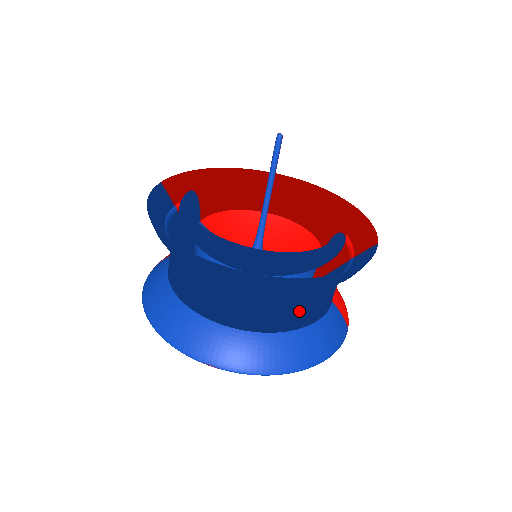
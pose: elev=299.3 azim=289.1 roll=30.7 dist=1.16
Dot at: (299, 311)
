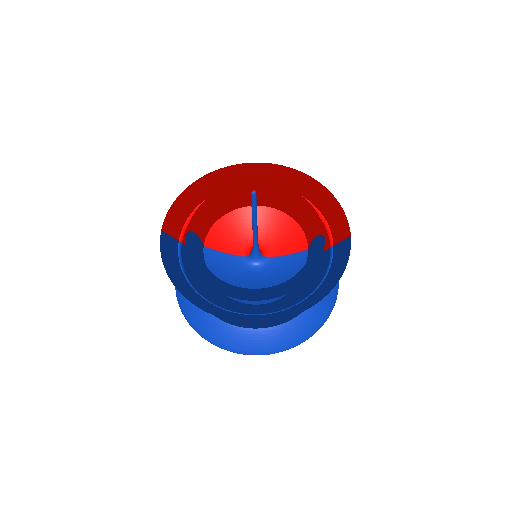
Dot at: occluded
